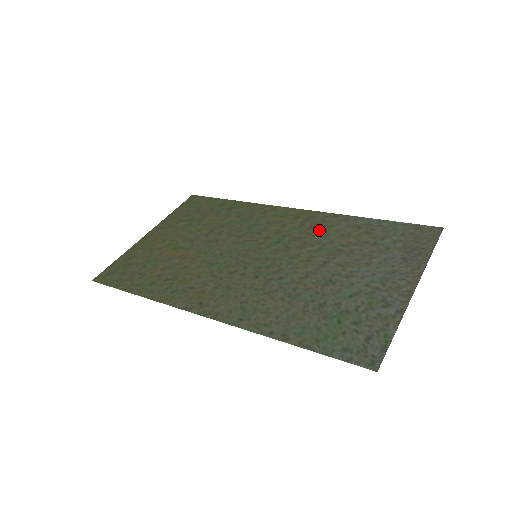
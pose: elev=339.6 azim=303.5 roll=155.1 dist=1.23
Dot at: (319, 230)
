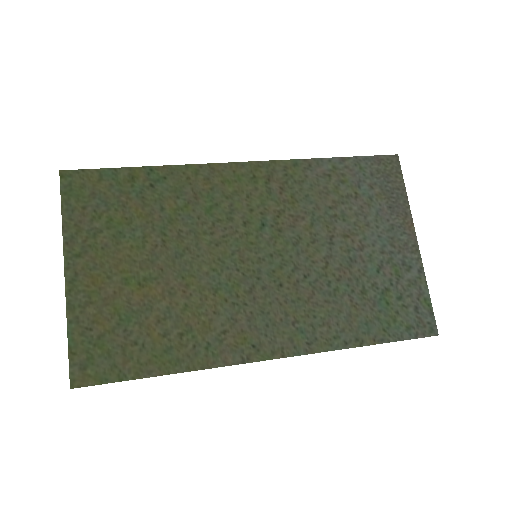
Dot at: (293, 192)
